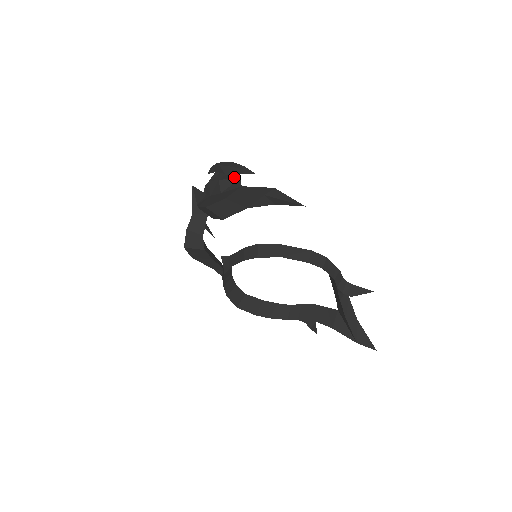
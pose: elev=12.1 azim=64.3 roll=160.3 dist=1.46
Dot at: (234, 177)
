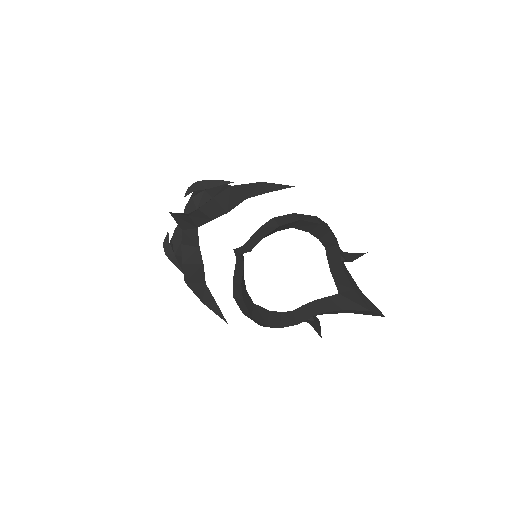
Dot at: (218, 186)
